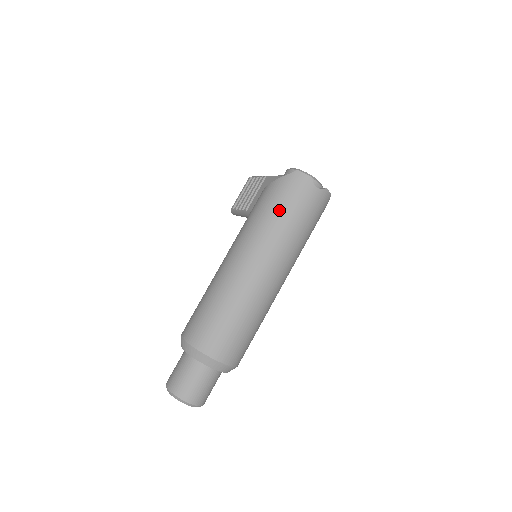
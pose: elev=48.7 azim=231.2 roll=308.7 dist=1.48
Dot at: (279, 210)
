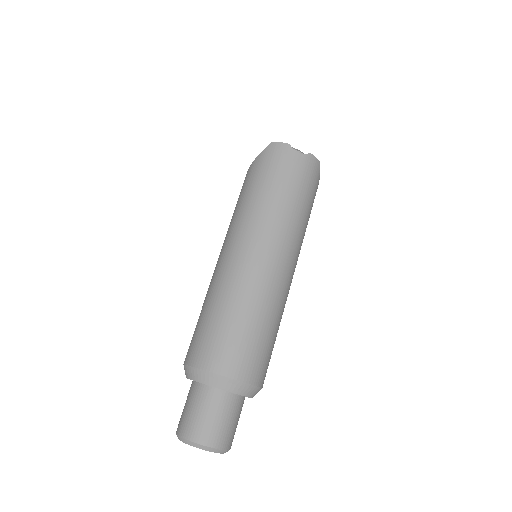
Dot at: (262, 186)
